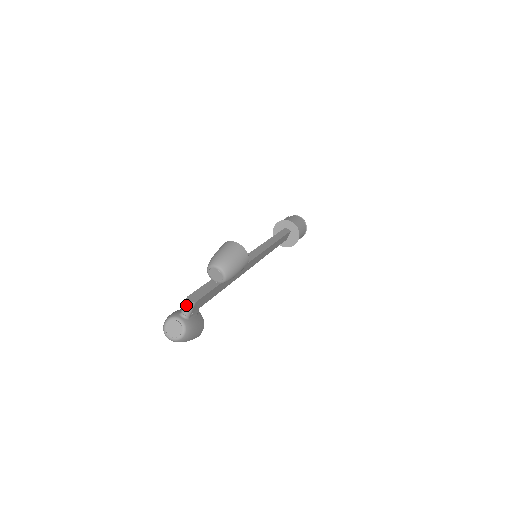
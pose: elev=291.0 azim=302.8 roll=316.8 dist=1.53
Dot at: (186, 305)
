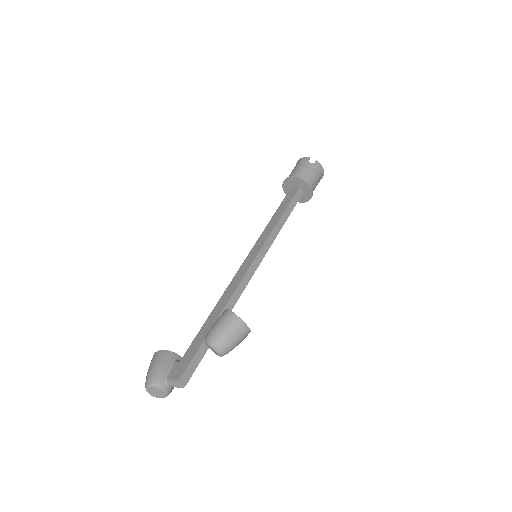
Dot at: (175, 386)
